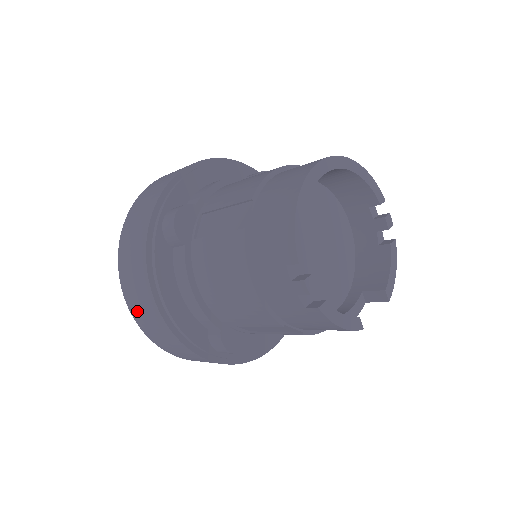
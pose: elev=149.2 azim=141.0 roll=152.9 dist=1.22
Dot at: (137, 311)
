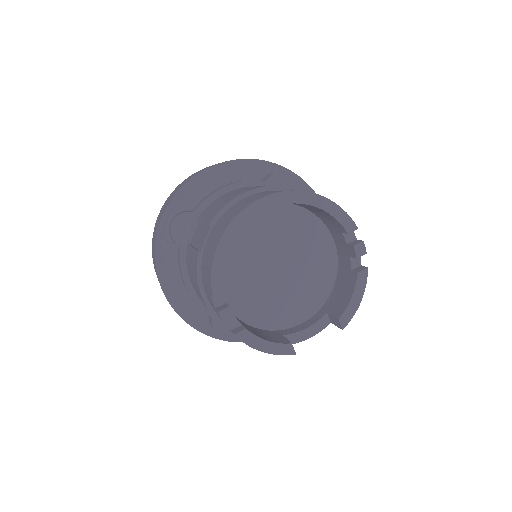
Dot at: occluded
